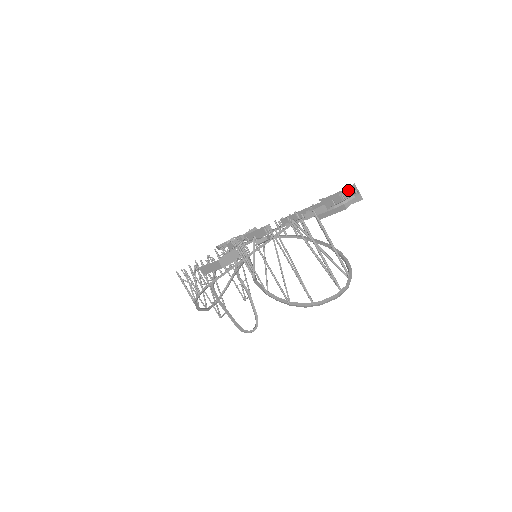
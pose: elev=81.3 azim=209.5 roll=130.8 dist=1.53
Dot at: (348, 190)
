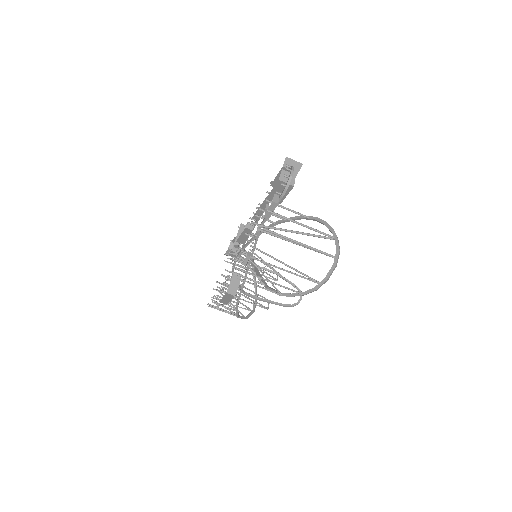
Dot at: (284, 168)
